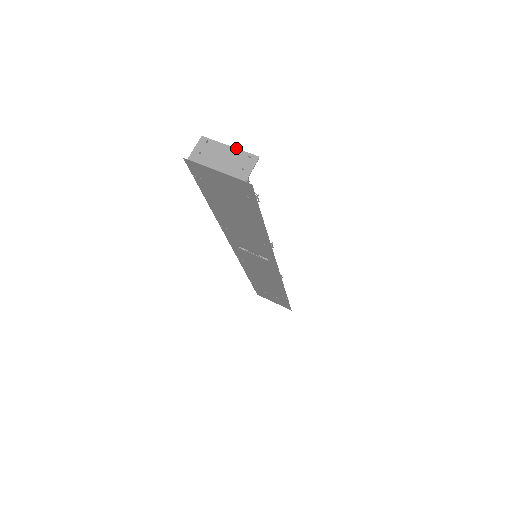
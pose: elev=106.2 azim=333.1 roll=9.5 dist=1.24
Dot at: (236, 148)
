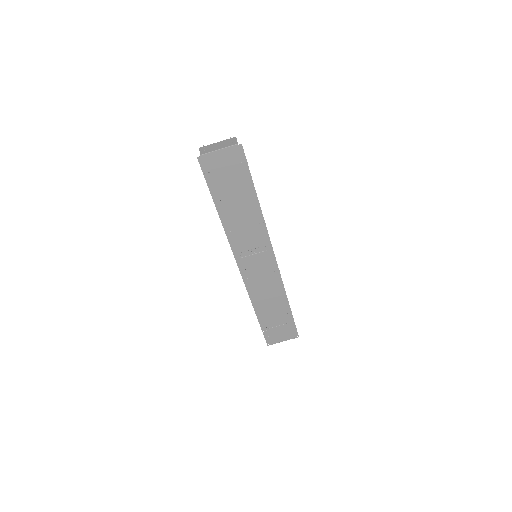
Dot at: (221, 141)
